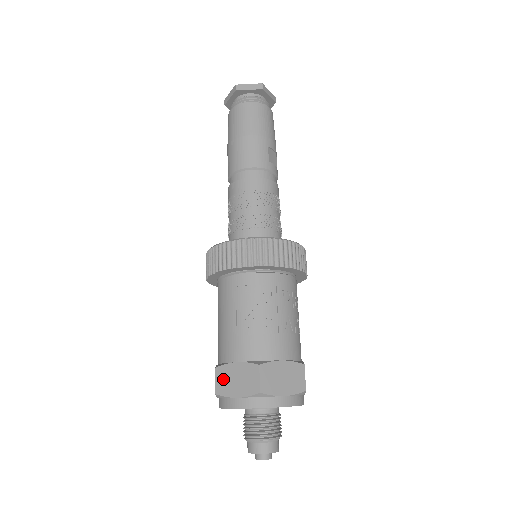
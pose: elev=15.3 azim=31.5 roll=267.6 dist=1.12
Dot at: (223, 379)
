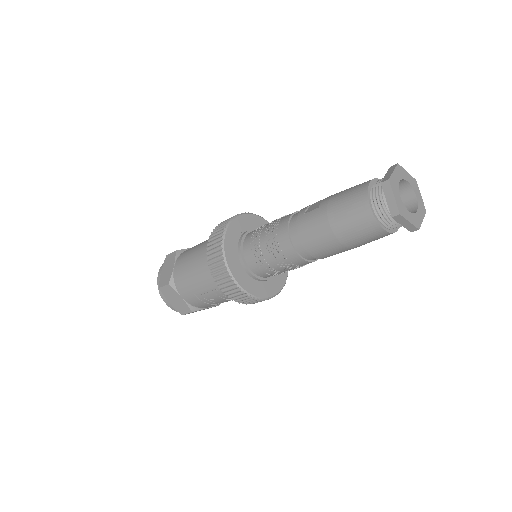
Dot at: (168, 291)
